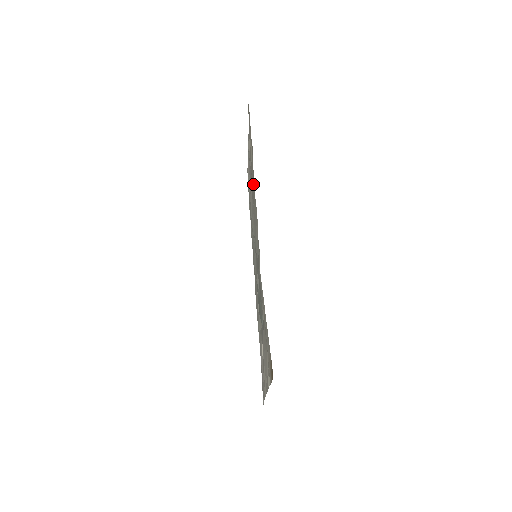
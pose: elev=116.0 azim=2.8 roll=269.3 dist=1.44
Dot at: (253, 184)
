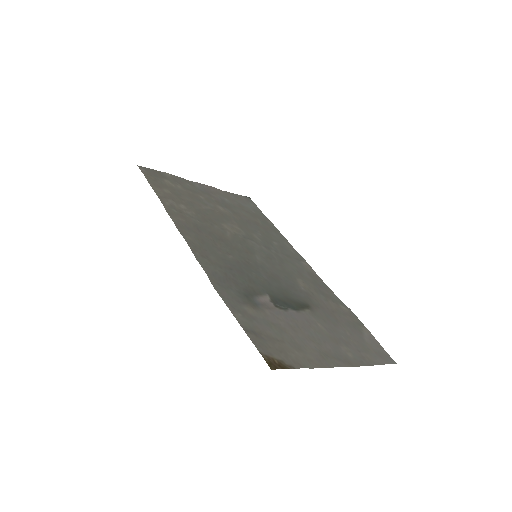
Dot at: (186, 216)
